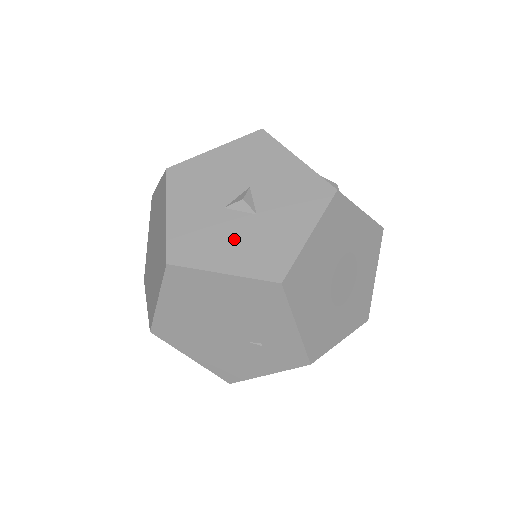
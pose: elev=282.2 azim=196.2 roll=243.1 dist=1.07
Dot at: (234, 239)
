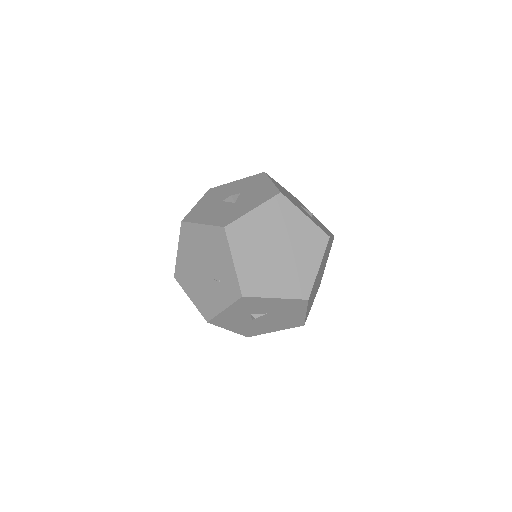
Dot at: (217, 212)
